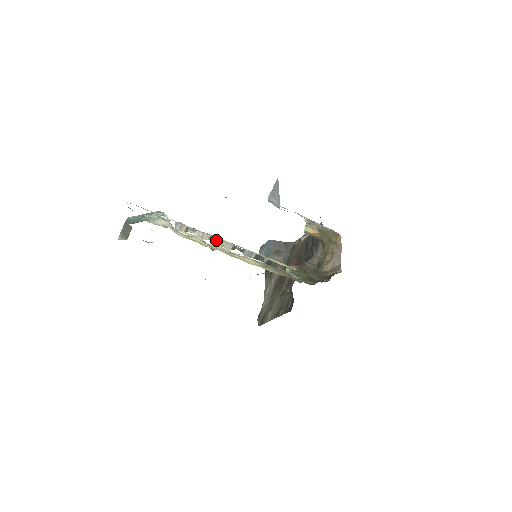
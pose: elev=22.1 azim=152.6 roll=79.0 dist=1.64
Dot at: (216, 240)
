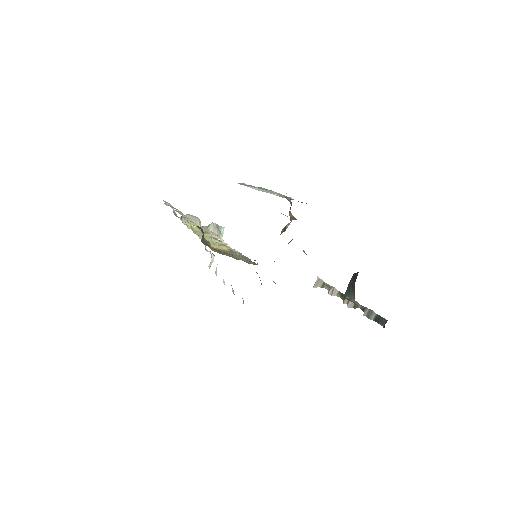
Dot at: occluded
